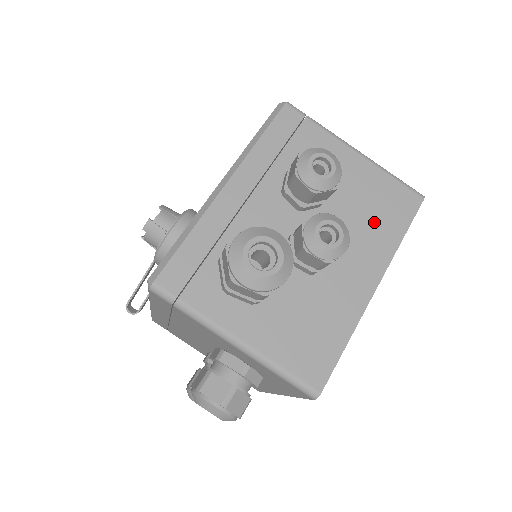
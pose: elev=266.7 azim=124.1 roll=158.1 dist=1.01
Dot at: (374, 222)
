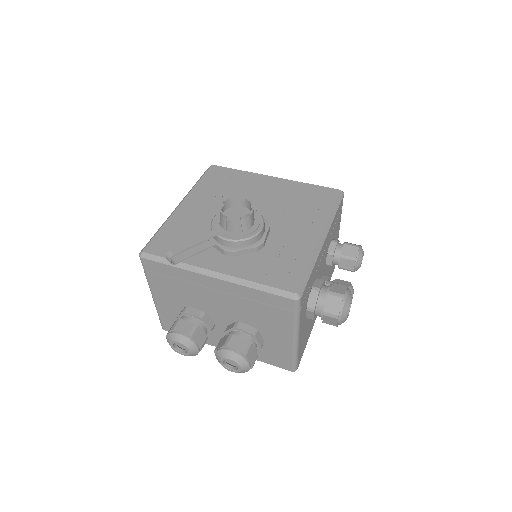
Dot at: occluded
